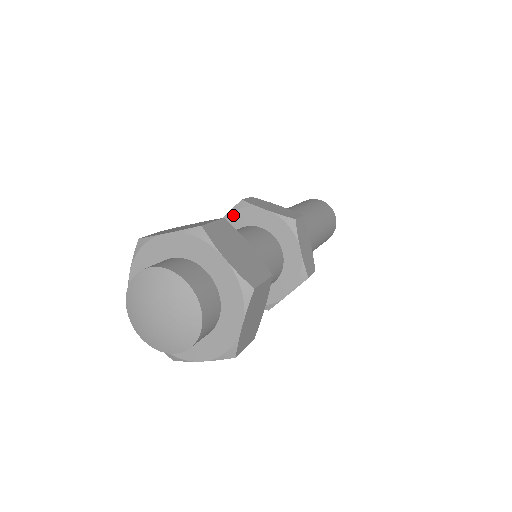
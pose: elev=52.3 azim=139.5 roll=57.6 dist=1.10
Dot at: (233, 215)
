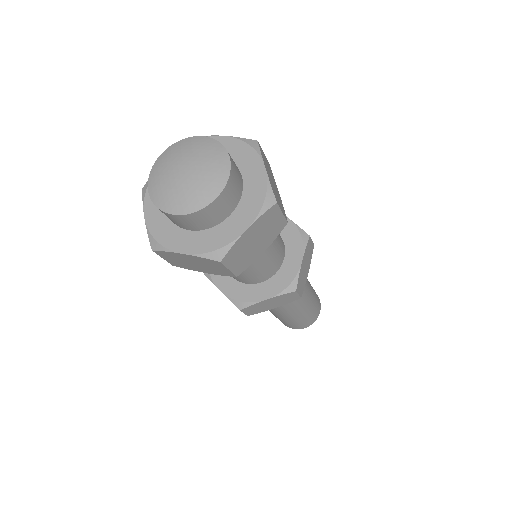
Dot at: occluded
